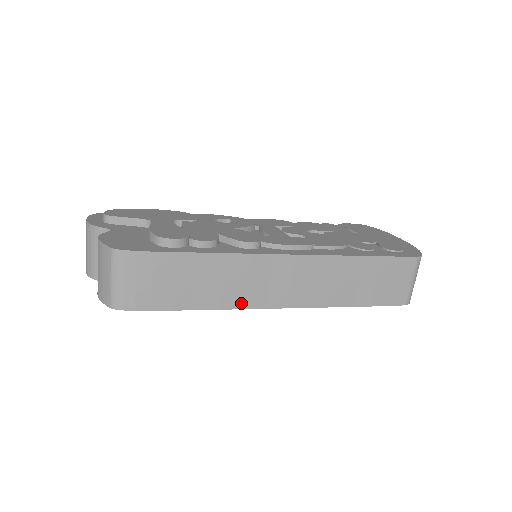
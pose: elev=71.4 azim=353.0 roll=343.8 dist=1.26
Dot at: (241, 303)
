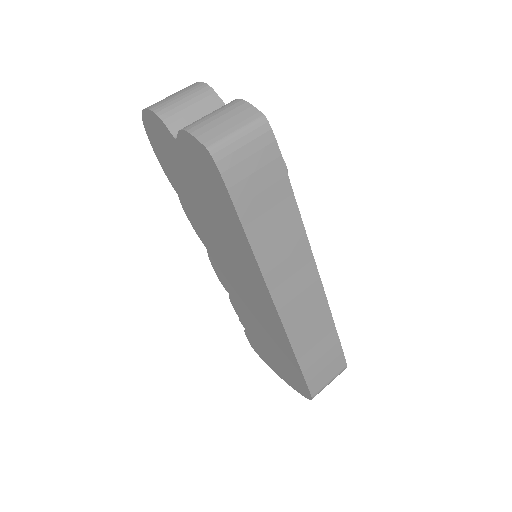
Dot at: (266, 267)
